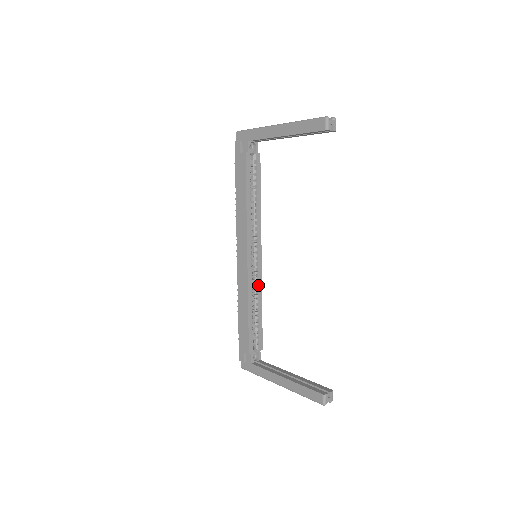
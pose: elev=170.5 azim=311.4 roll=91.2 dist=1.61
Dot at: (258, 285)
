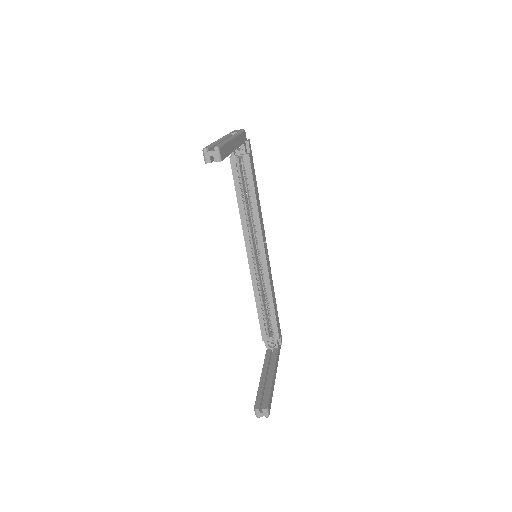
Dot at: (265, 282)
